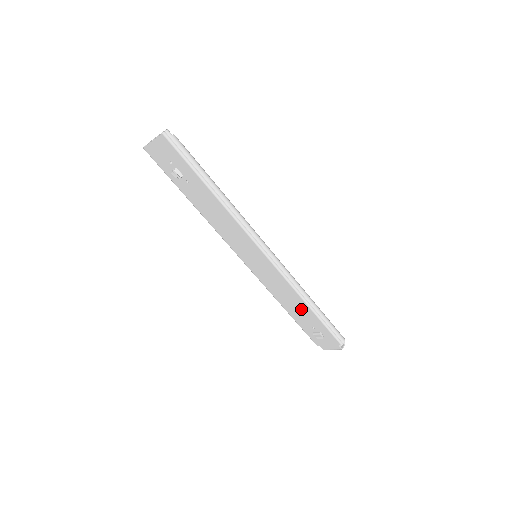
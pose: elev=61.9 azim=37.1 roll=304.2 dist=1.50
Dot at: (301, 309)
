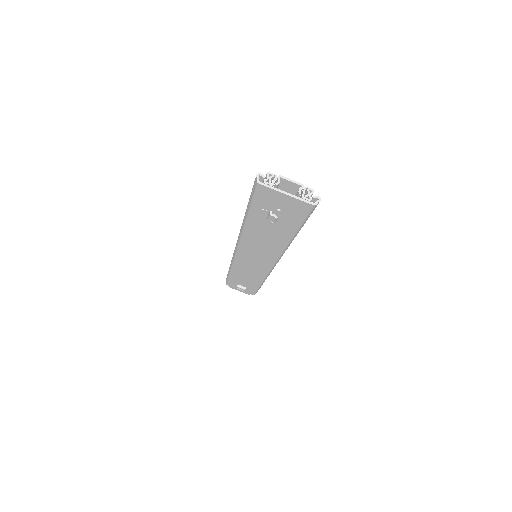
Dot at: (250, 281)
